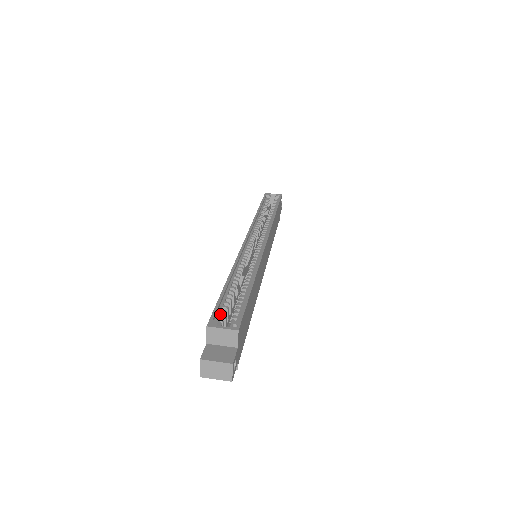
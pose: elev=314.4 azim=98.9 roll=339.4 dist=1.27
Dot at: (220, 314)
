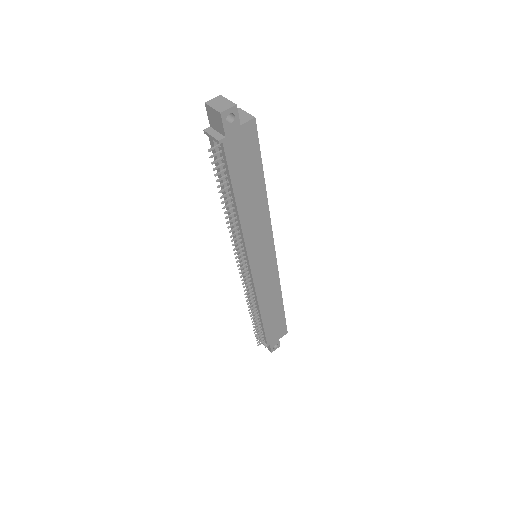
Dot at: occluded
